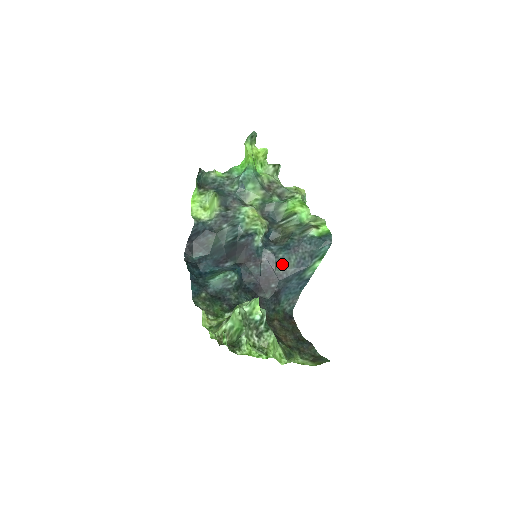
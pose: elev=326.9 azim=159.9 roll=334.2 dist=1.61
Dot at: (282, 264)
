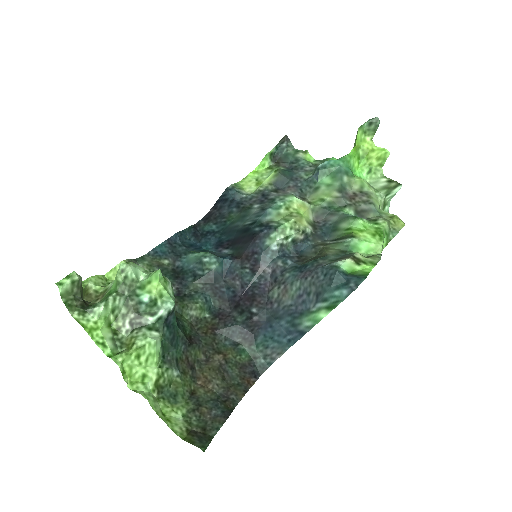
Dot at: (281, 287)
